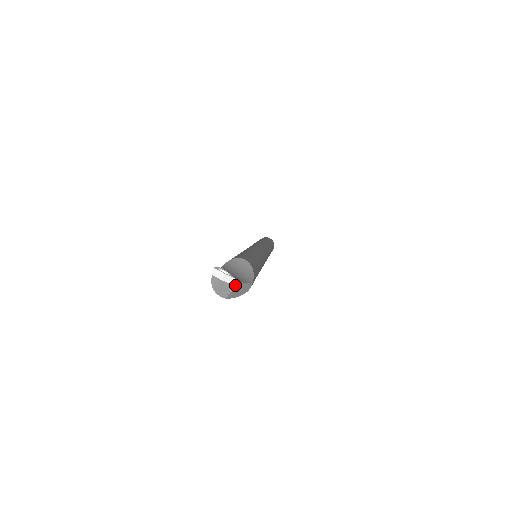
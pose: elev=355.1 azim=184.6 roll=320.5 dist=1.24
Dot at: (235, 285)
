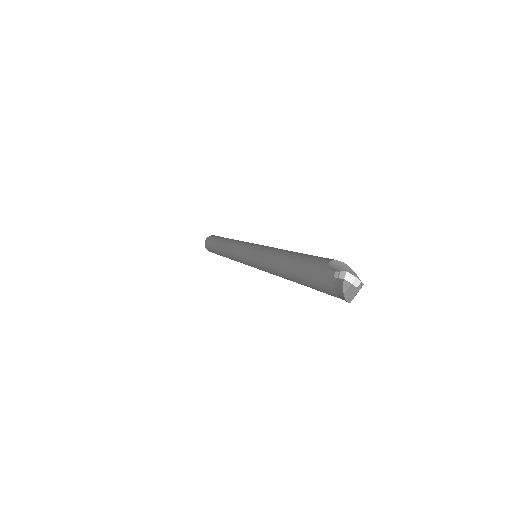
Dot at: (359, 288)
